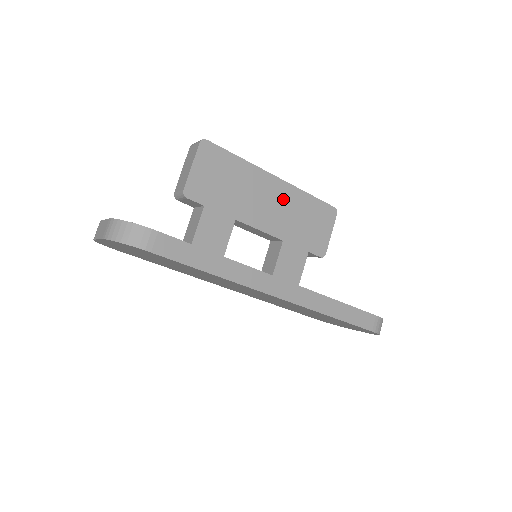
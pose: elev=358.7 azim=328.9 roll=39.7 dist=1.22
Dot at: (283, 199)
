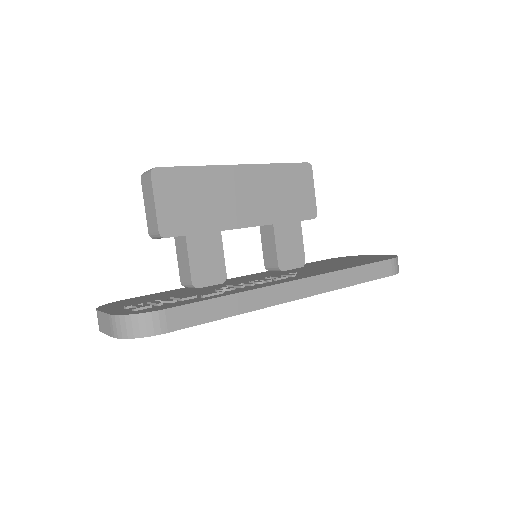
Dot at: (256, 183)
